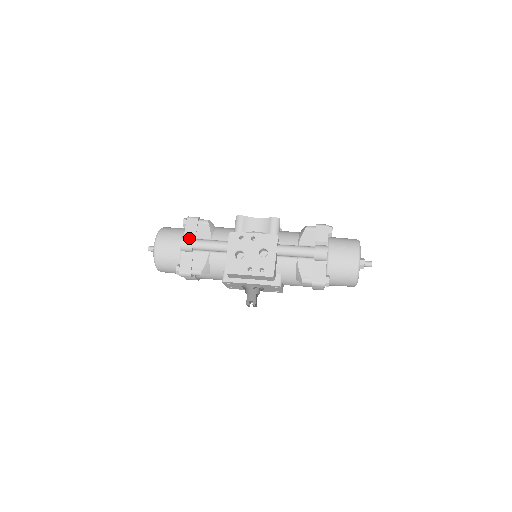
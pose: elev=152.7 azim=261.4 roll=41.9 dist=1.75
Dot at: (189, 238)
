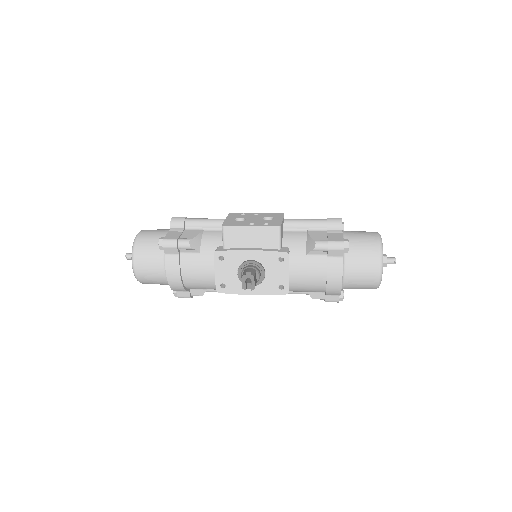
Dot at: occluded
